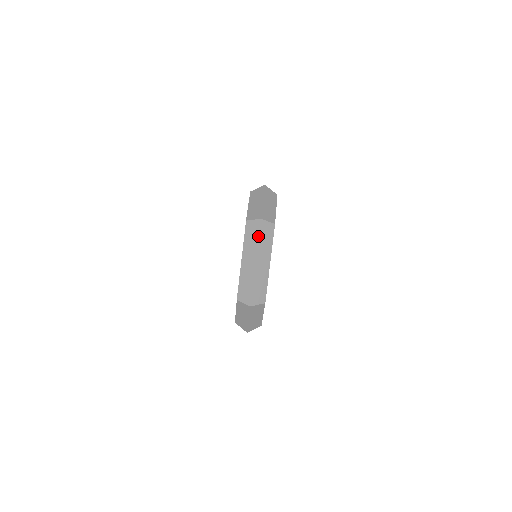
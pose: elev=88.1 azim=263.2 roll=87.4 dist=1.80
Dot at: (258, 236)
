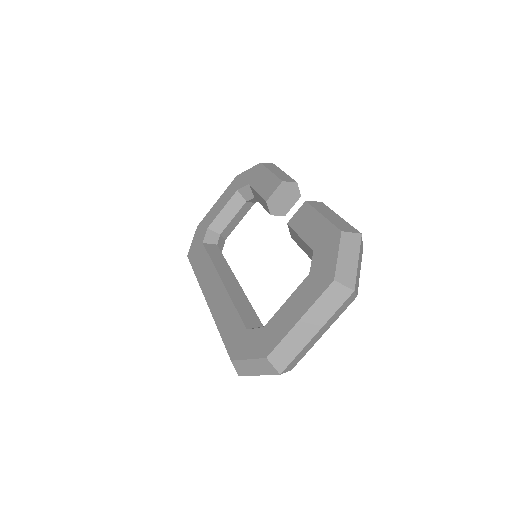
Dot at: (339, 307)
